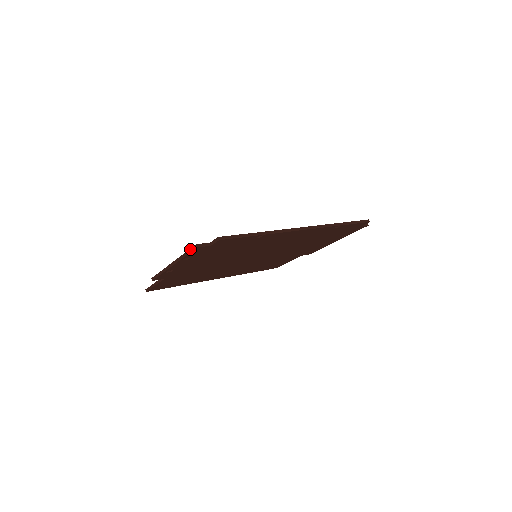
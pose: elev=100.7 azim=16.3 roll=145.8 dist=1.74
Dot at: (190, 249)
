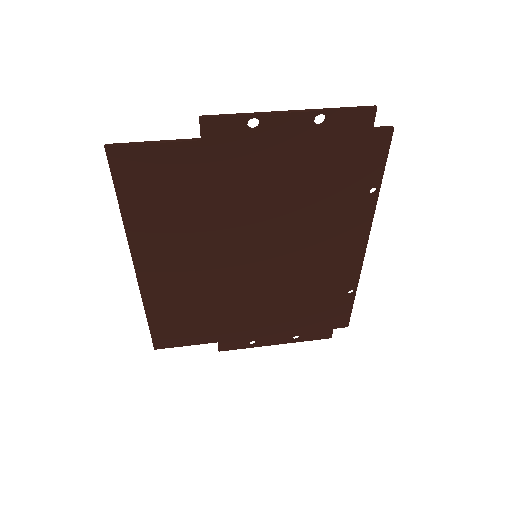
Dot at: (357, 106)
